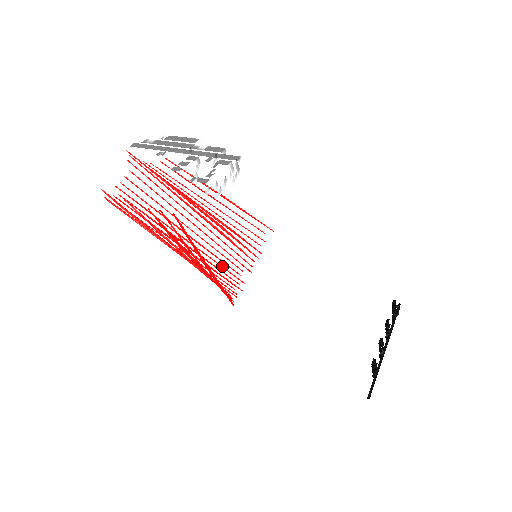
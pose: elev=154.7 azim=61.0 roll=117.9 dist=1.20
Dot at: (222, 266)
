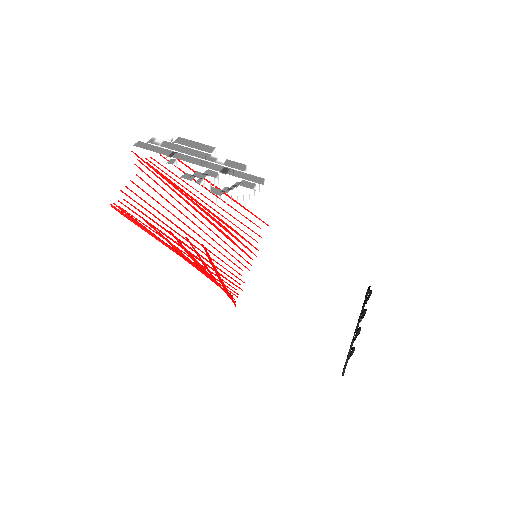
Dot at: (225, 268)
